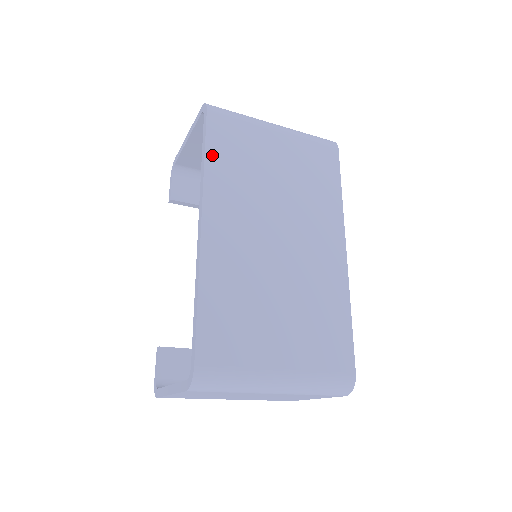
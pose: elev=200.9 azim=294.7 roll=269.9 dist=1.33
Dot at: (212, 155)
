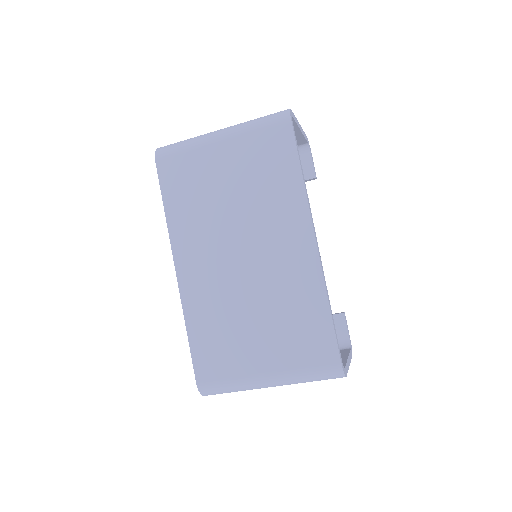
Dot at: (169, 202)
